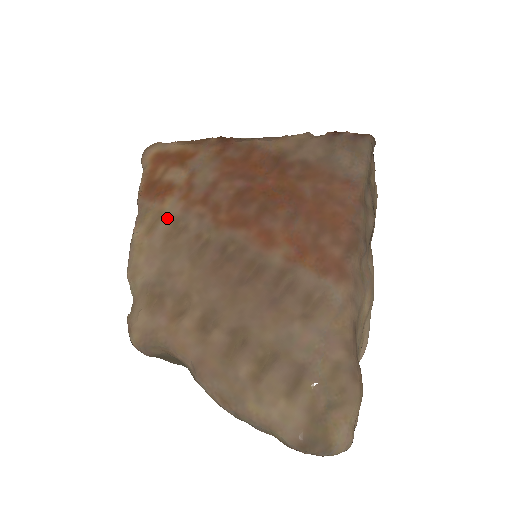
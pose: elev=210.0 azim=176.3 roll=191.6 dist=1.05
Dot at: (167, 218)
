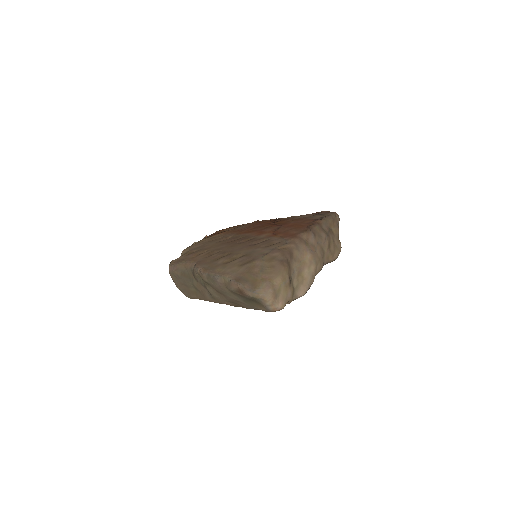
Dot at: (214, 237)
